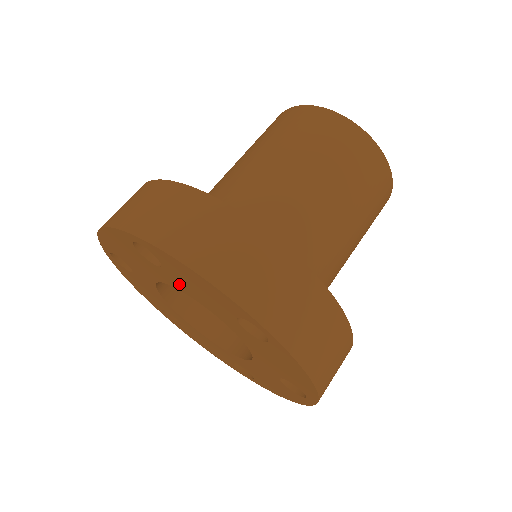
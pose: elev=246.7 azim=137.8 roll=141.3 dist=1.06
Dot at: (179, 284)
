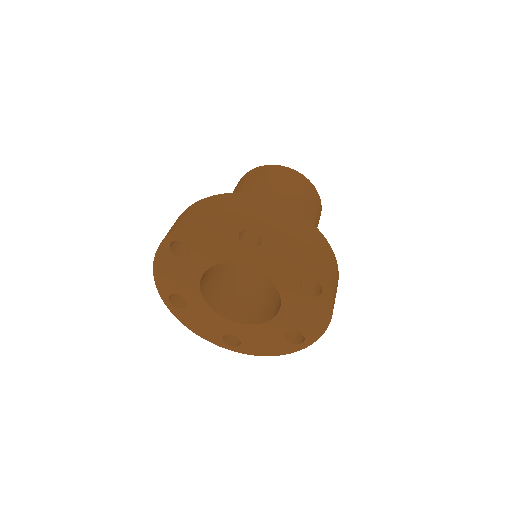
Dot at: (205, 258)
